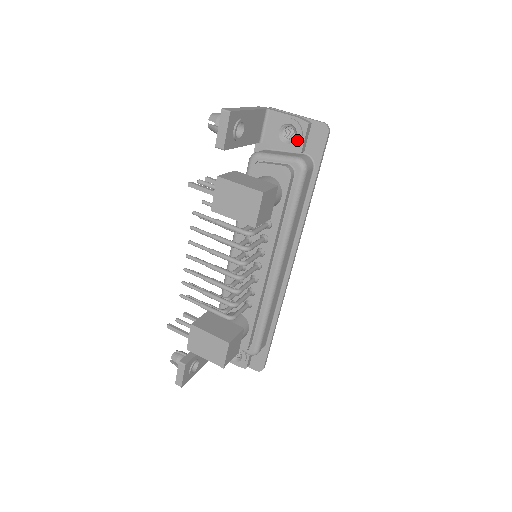
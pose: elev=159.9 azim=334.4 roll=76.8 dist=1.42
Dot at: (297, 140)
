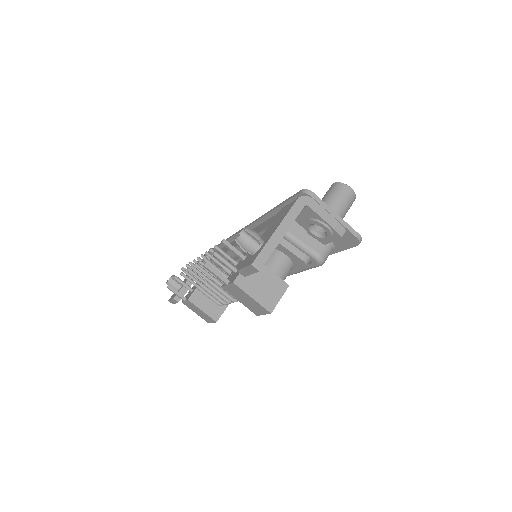
Dot at: (325, 240)
